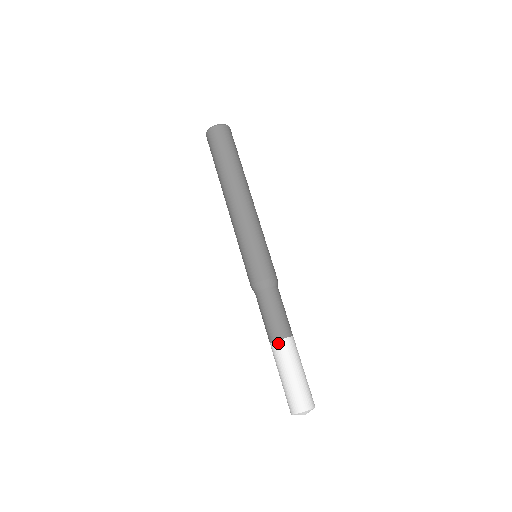
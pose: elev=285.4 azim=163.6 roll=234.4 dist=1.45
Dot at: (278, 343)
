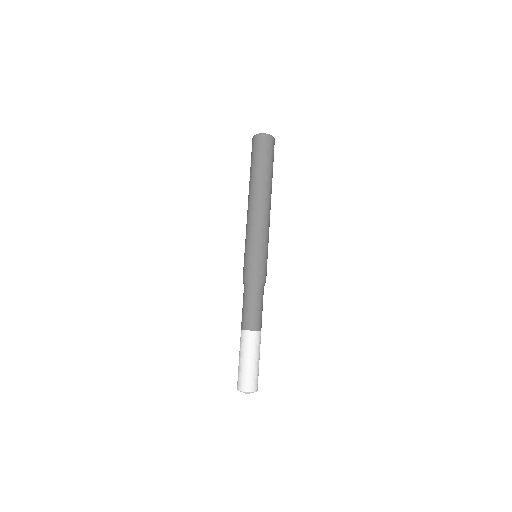
Dot at: (251, 333)
